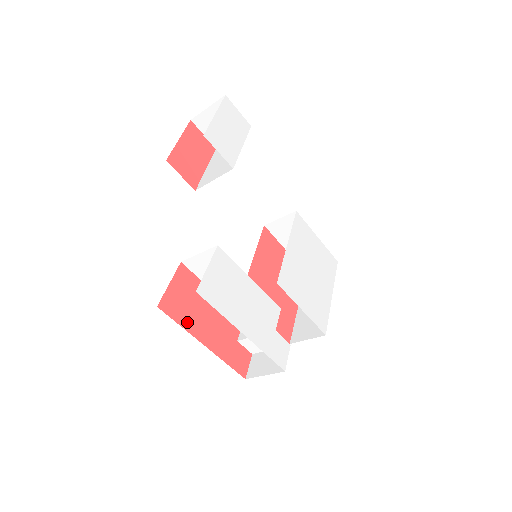
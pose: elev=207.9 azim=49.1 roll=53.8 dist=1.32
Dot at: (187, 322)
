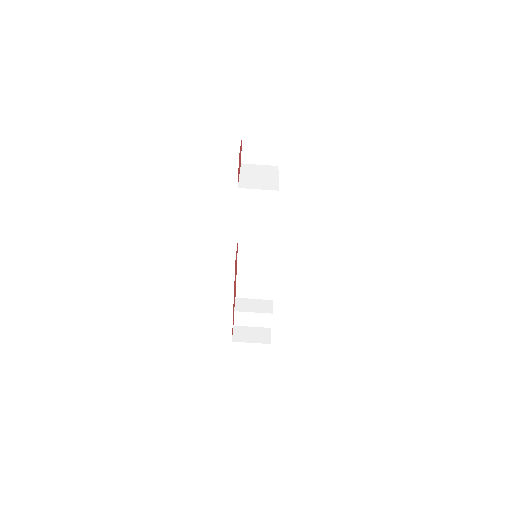
Dot at: occluded
